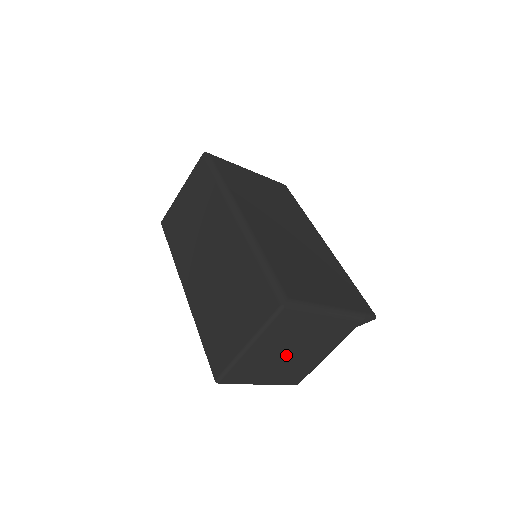
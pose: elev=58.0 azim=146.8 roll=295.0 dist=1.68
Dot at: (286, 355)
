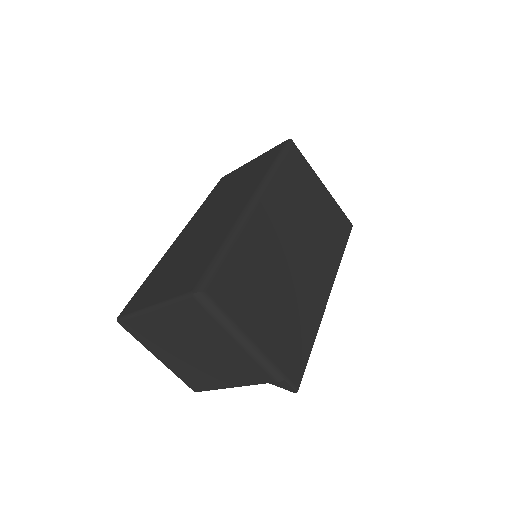
Dot at: (188, 349)
